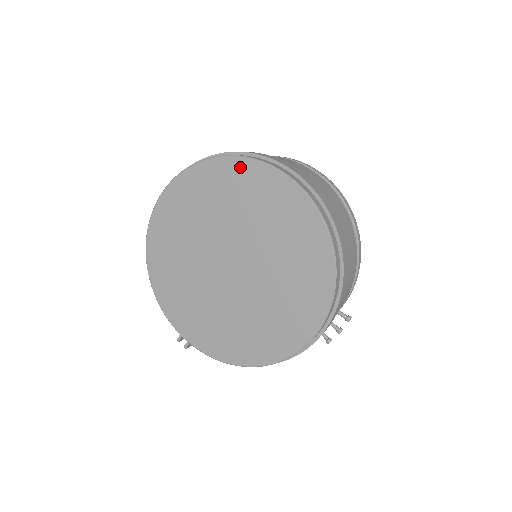
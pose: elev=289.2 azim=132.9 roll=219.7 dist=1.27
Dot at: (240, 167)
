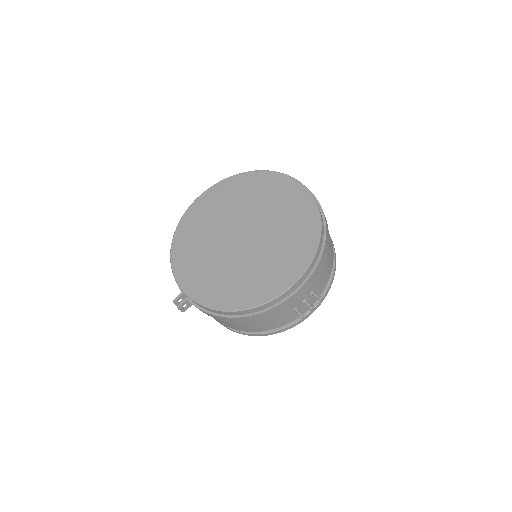
Dot at: (267, 176)
